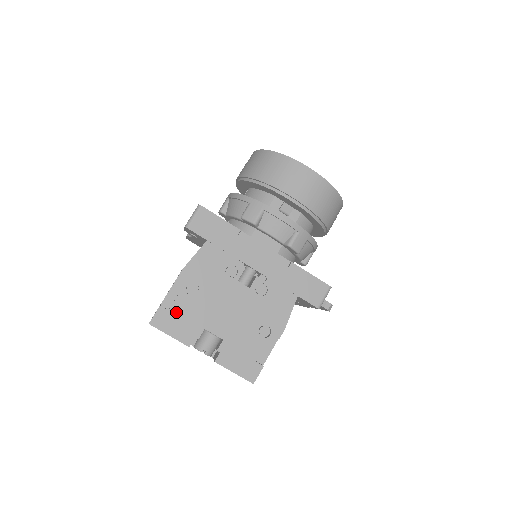
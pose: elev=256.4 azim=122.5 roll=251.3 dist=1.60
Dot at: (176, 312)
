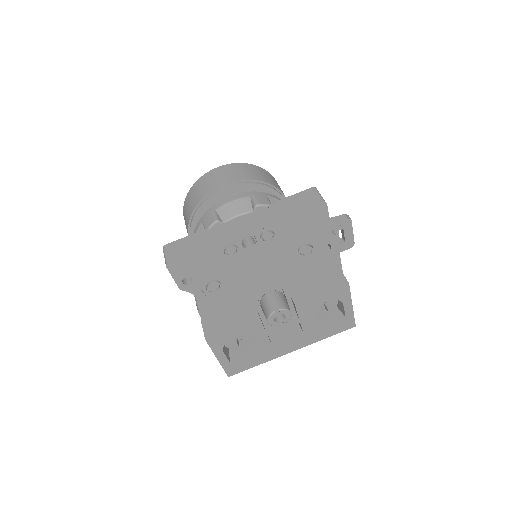
Dot at: (219, 310)
